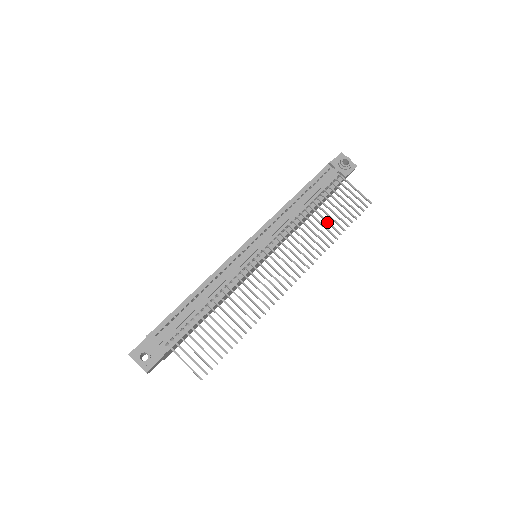
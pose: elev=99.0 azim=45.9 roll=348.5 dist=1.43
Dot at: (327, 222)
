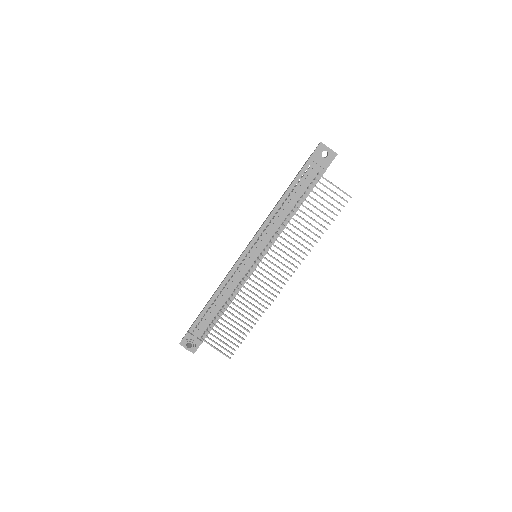
Dot at: occluded
